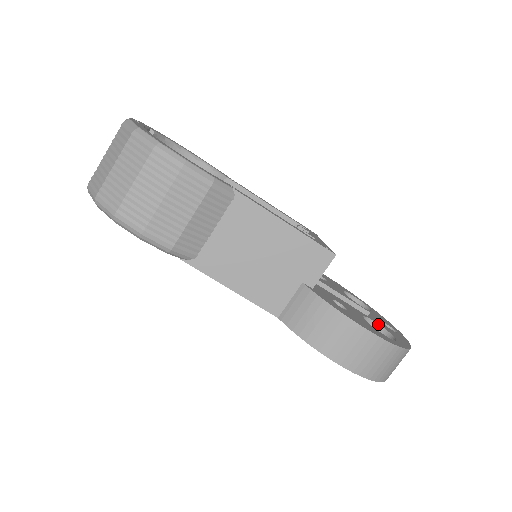
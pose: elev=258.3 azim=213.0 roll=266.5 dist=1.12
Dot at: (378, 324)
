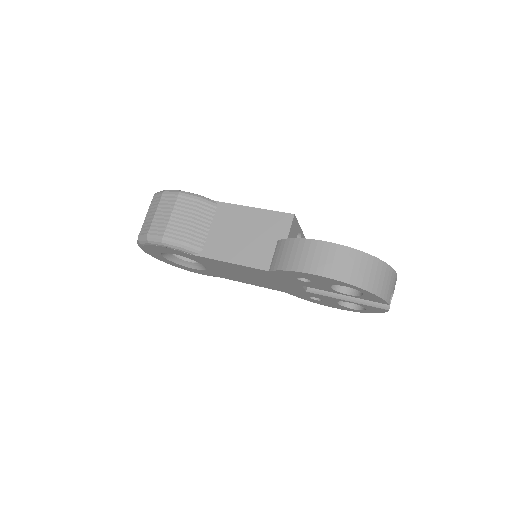
Dot at: occluded
